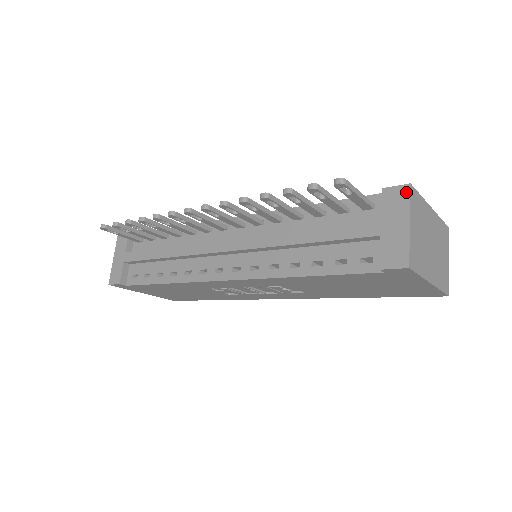
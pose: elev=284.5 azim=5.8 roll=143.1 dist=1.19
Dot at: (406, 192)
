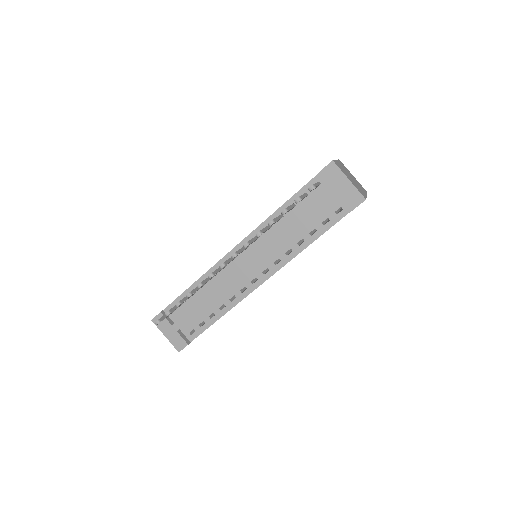
Dot at: (334, 166)
